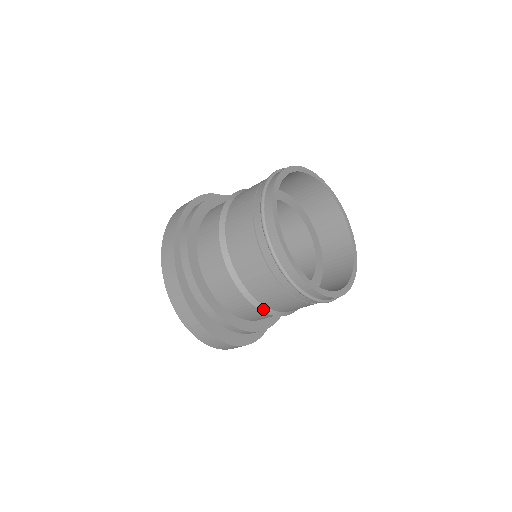
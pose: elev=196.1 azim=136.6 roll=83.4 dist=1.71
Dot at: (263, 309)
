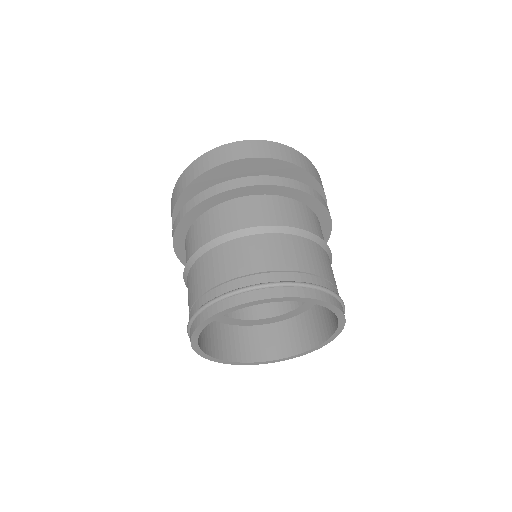
Dot at: occluded
